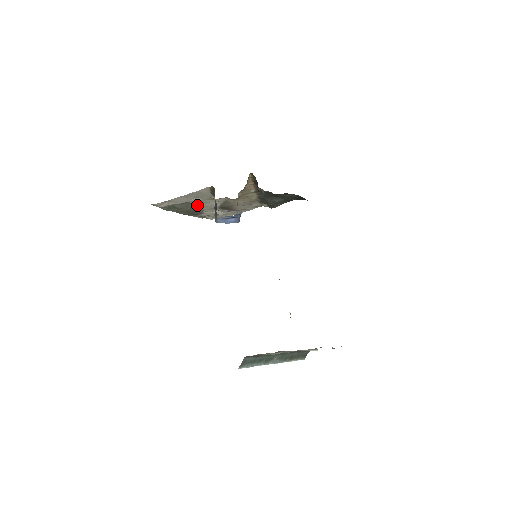
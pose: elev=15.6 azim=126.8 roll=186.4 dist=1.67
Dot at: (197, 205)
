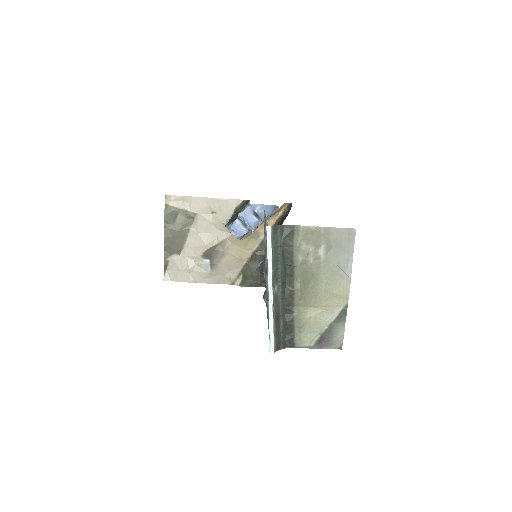
Dot at: (194, 231)
